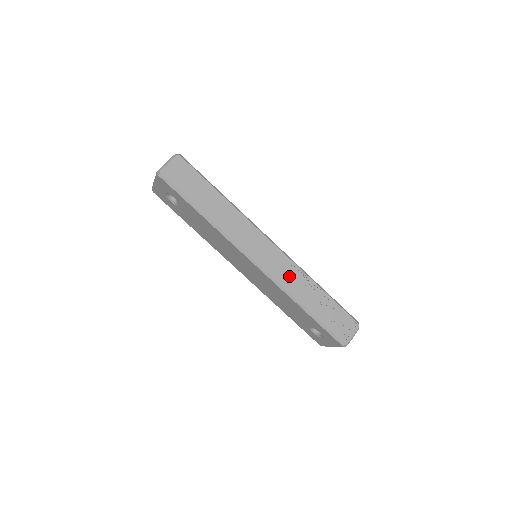
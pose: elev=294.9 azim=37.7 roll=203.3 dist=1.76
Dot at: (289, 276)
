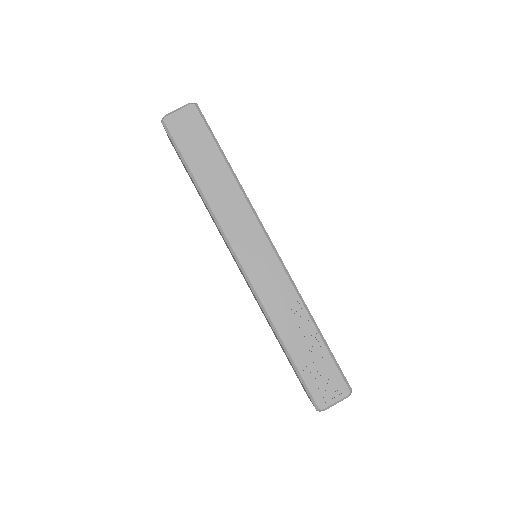
Dot at: (277, 295)
